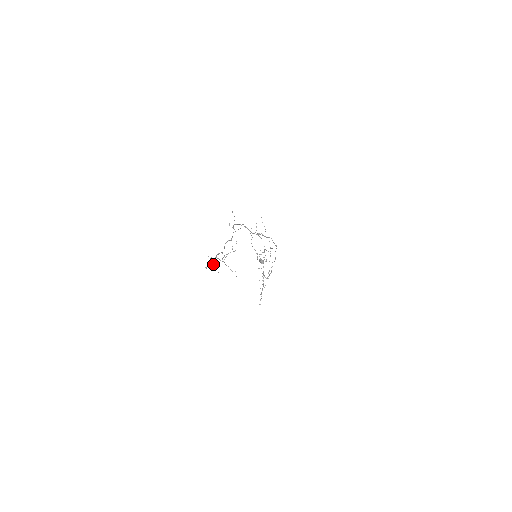
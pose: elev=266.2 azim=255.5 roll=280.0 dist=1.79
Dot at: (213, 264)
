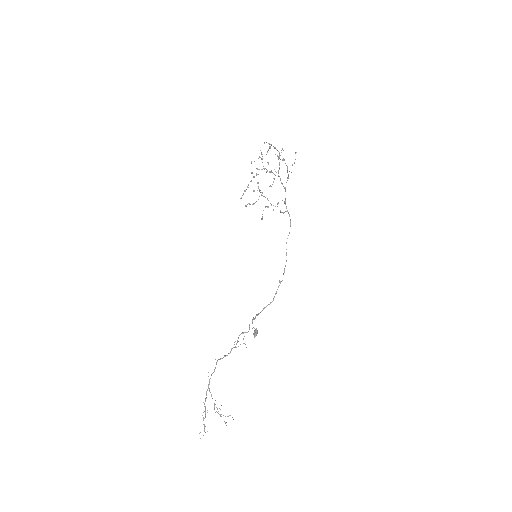
Dot at: (205, 412)
